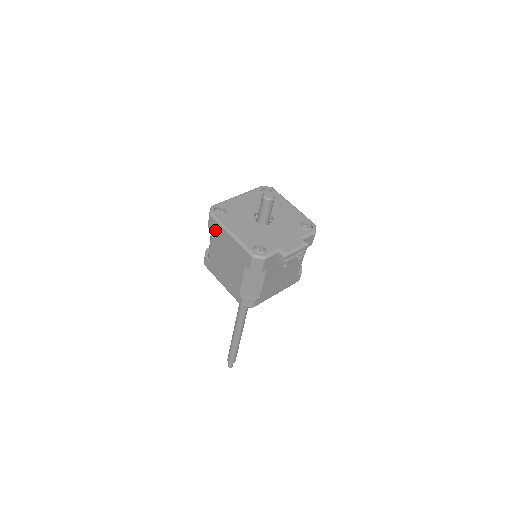
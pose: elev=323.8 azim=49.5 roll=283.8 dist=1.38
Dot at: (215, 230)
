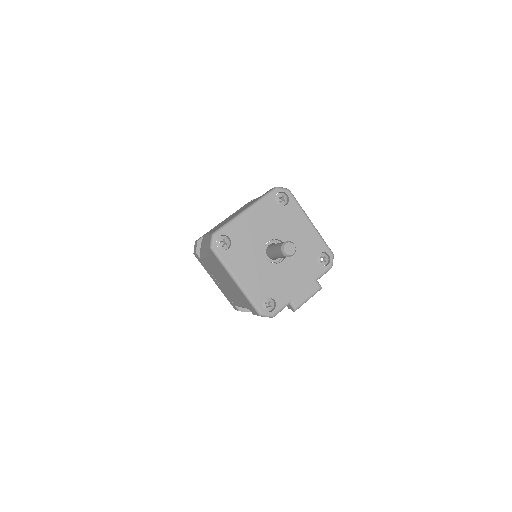
Dot at: (215, 261)
